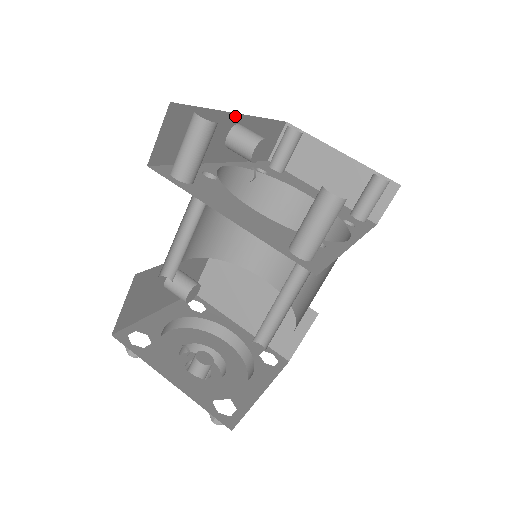
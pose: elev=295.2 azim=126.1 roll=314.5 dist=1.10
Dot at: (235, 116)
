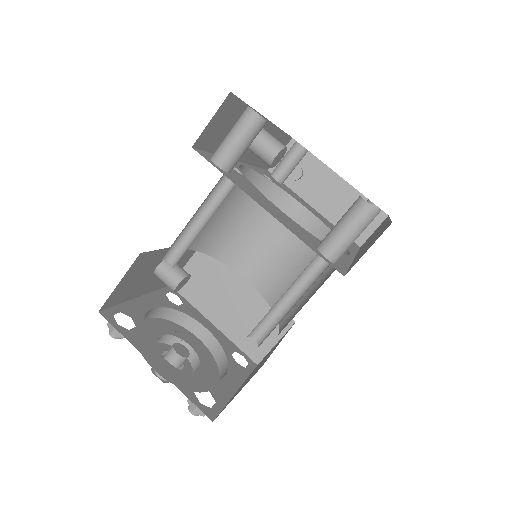
Dot at: occluded
